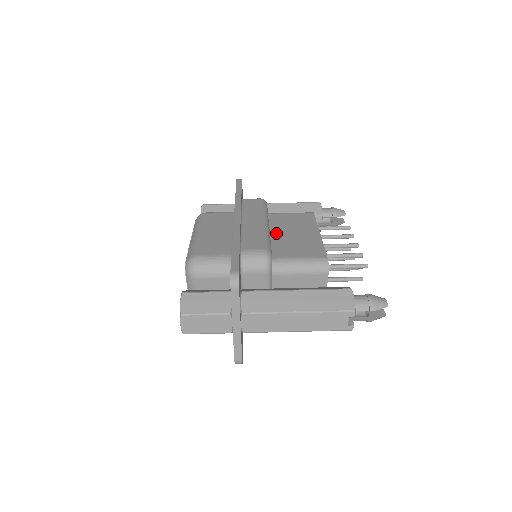
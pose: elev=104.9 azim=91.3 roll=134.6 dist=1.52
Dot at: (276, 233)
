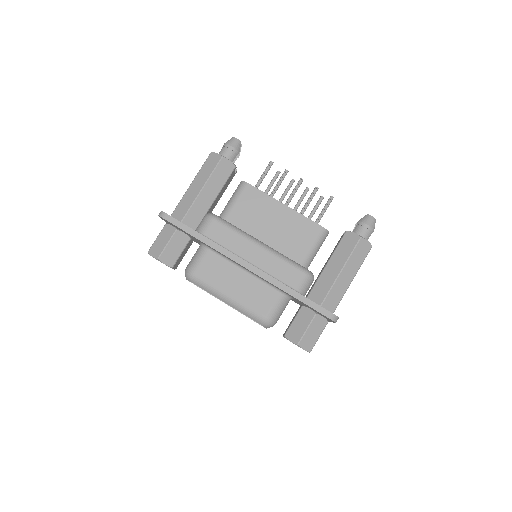
Dot at: (264, 237)
